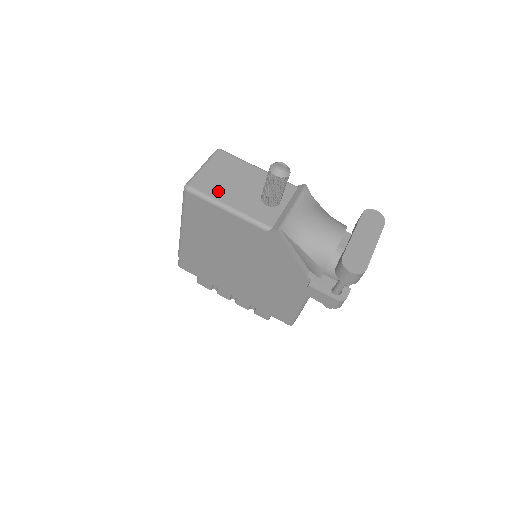
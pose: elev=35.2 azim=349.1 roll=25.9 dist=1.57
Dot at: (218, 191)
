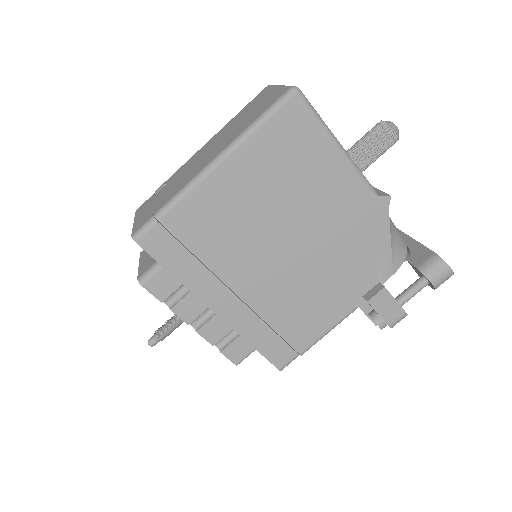
Dot at: occluded
